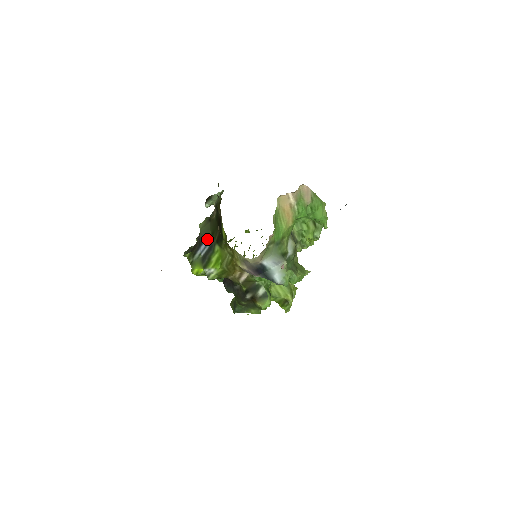
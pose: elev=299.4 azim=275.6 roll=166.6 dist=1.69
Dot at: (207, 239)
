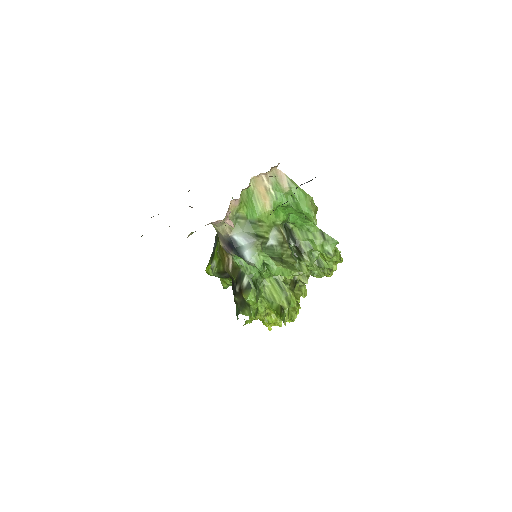
Dot at: occluded
